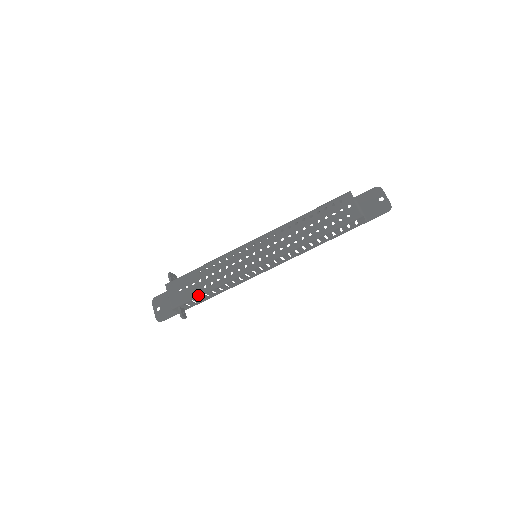
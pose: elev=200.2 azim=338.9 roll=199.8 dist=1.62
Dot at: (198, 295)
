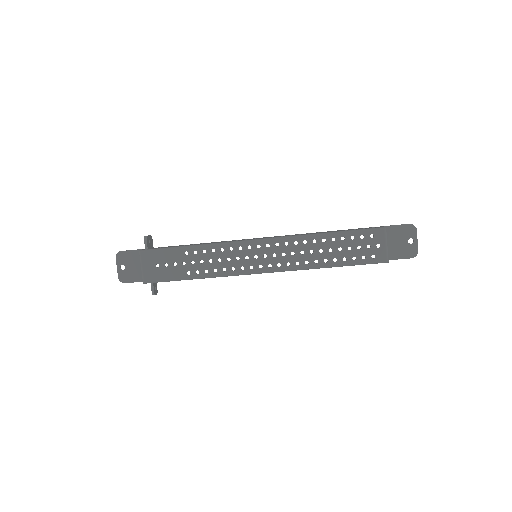
Dot at: (179, 280)
